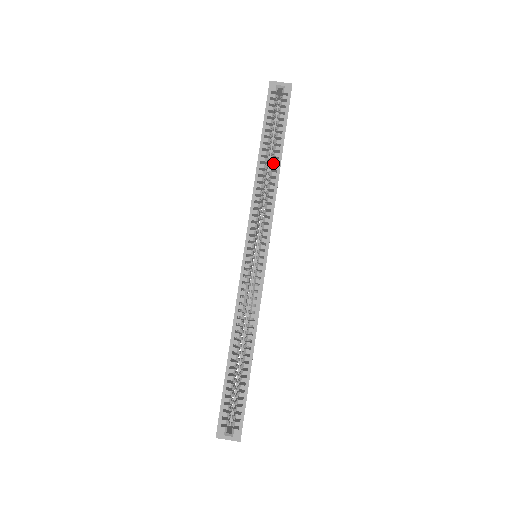
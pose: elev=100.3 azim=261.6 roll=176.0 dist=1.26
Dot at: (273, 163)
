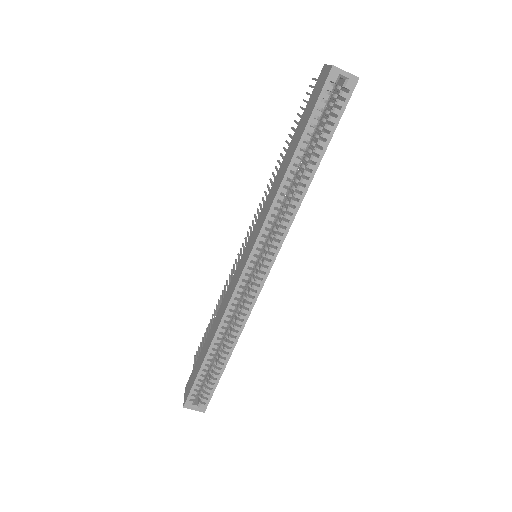
Dot at: (304, 174)
